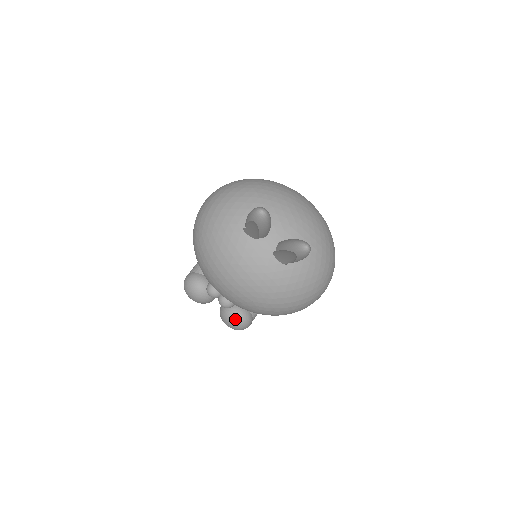
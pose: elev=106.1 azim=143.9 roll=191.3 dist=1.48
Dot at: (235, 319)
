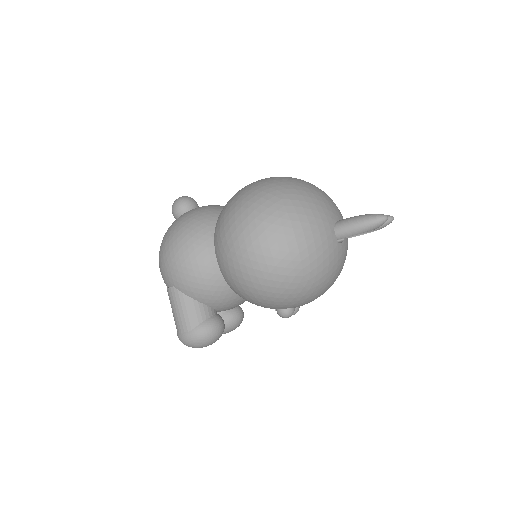
Dot at: (242, 320)
